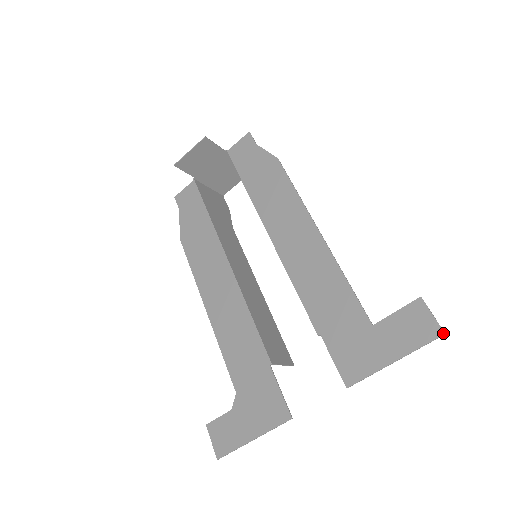
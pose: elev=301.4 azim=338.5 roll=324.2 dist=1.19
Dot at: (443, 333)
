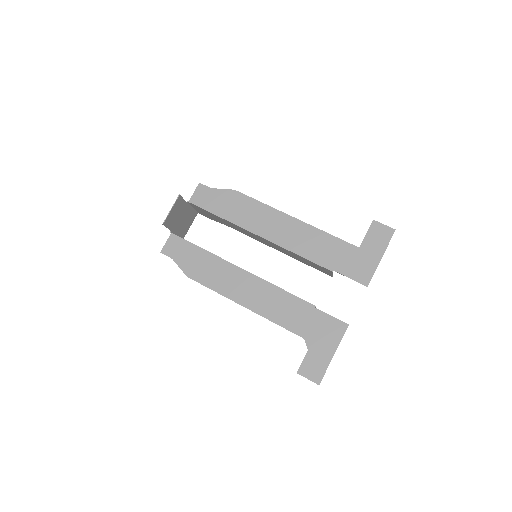
Dot at: occluded
